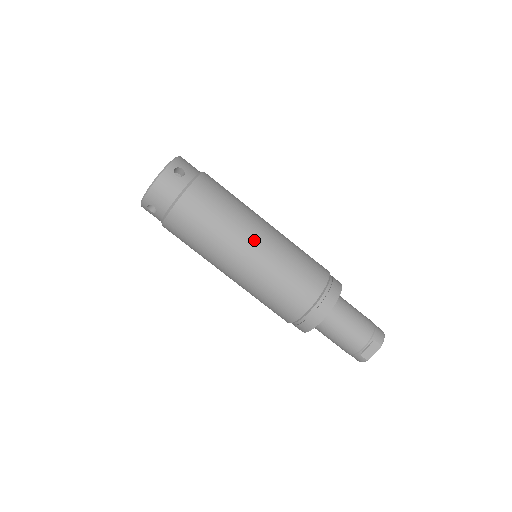
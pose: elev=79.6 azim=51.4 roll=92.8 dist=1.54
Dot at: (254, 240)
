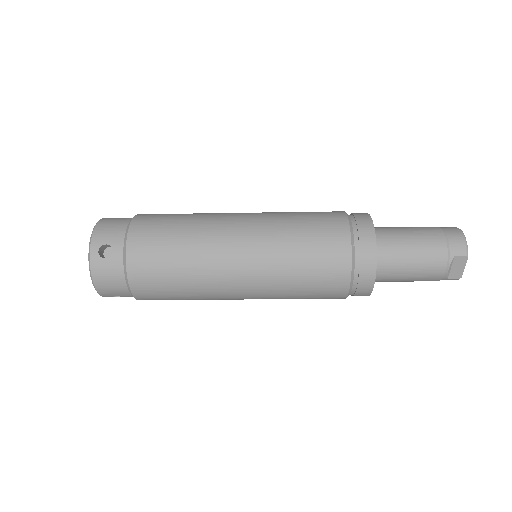
Dot at: (234, 262)
